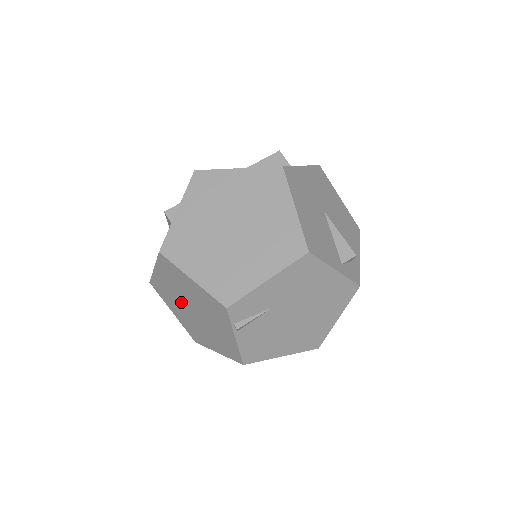
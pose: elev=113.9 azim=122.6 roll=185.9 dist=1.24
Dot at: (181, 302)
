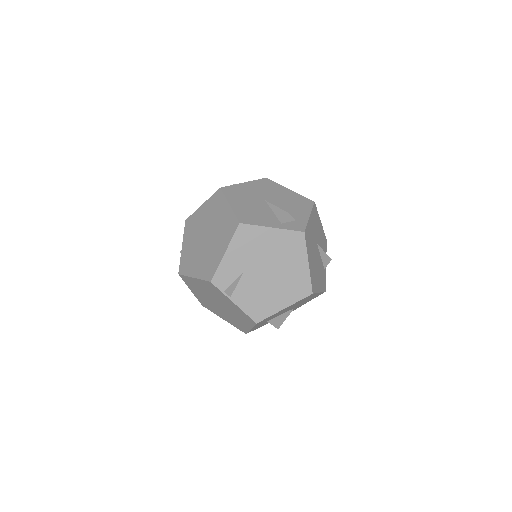
Dot at: (213, 304)
